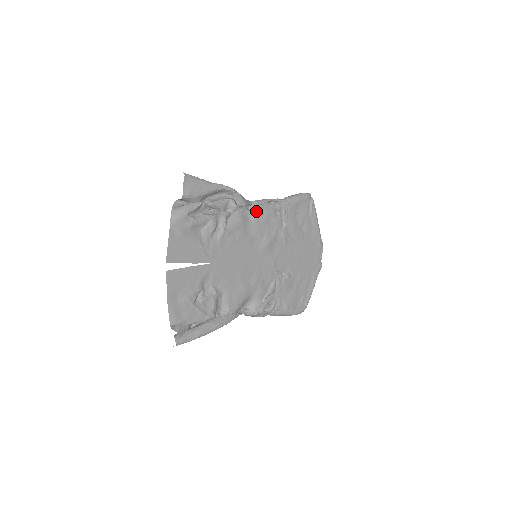
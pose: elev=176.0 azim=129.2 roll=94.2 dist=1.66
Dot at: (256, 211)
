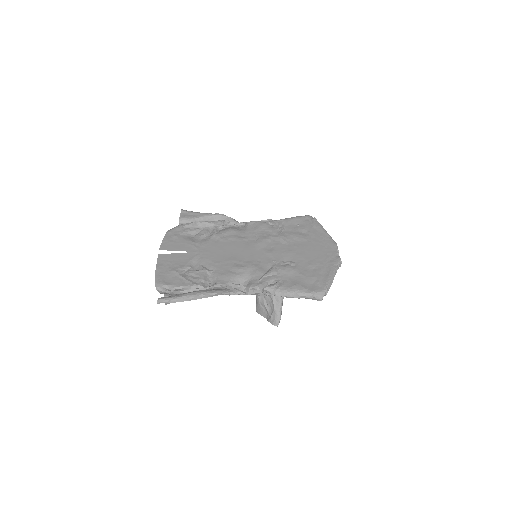
Dot at: (248, 225)
